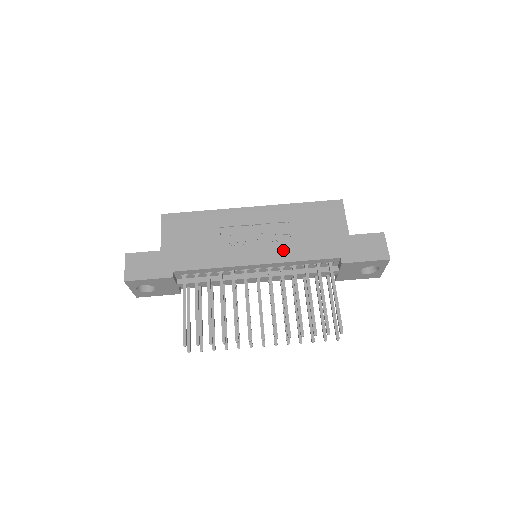
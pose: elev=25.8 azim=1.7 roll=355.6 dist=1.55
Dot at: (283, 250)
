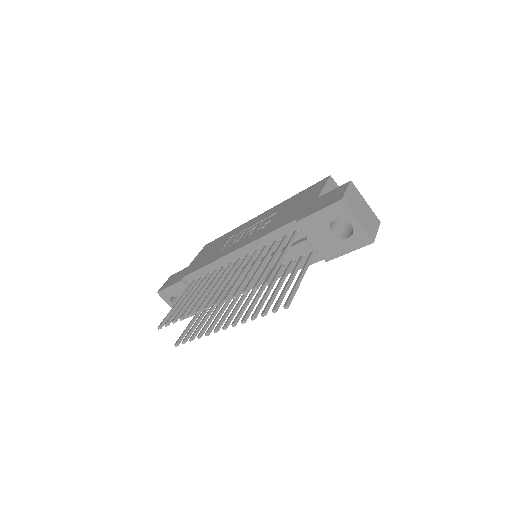
Dot at: (258, 233)
